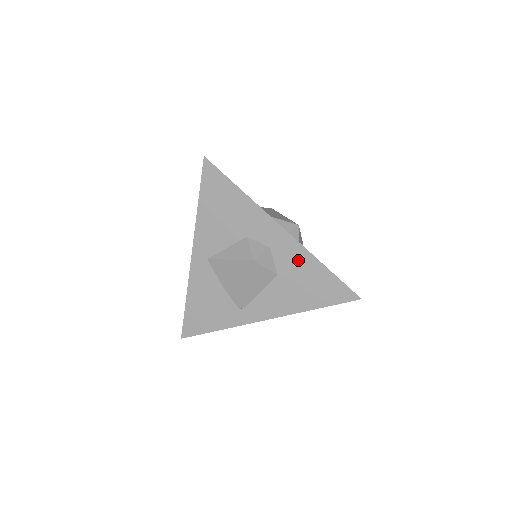
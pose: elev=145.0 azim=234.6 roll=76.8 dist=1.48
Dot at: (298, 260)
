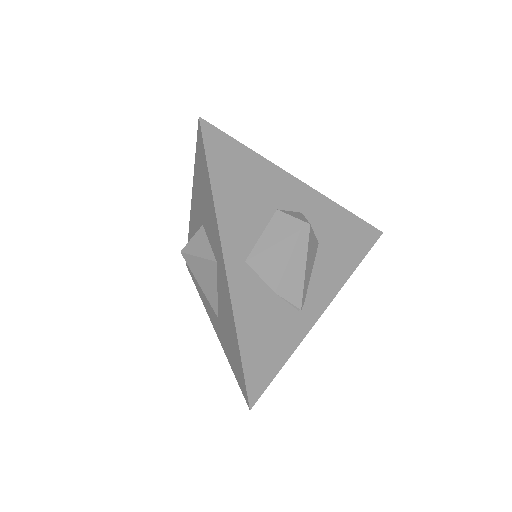
Dot at: (329, 216)
